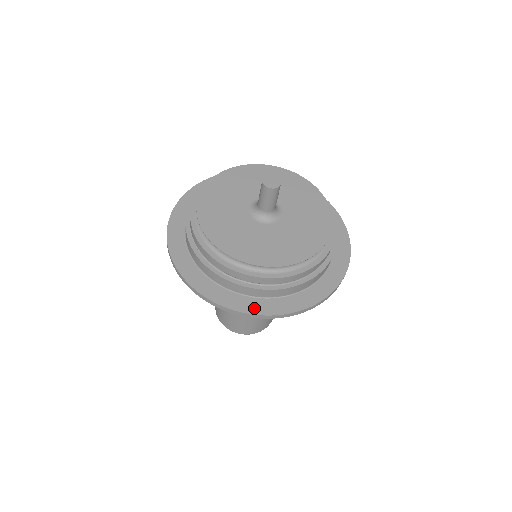
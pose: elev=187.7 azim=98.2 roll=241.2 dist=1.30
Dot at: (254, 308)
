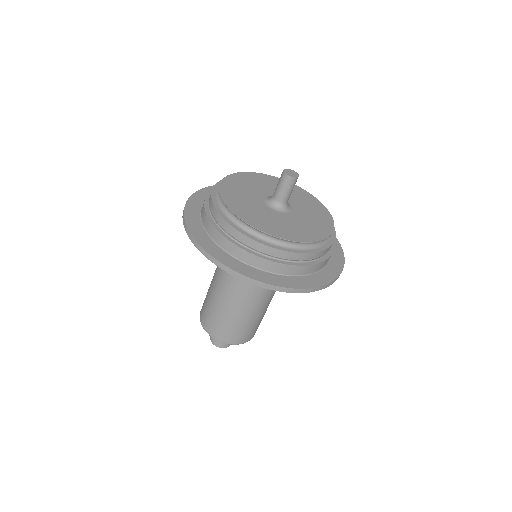
Dot at: (269, 280)
